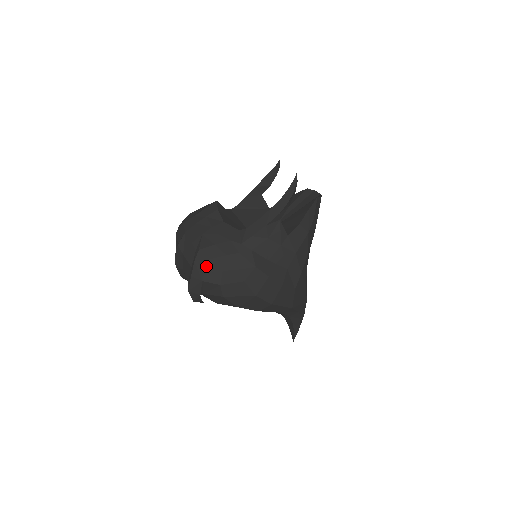
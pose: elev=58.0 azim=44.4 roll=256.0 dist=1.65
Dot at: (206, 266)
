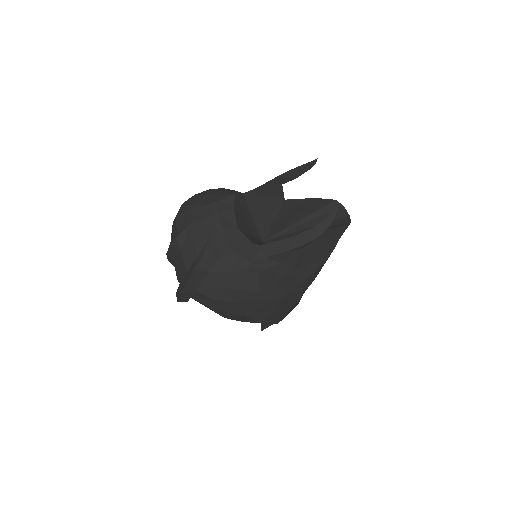
Dot at: (205, 277)
